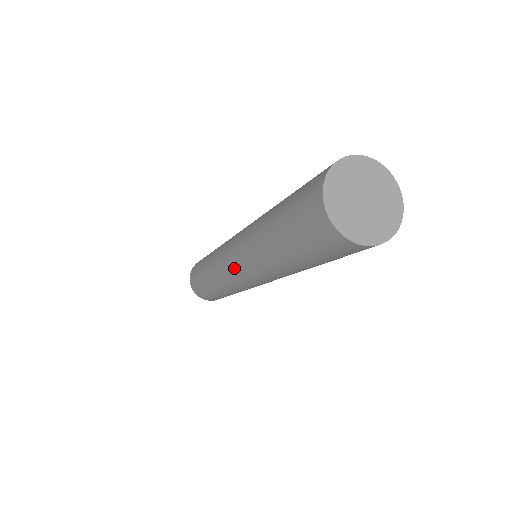
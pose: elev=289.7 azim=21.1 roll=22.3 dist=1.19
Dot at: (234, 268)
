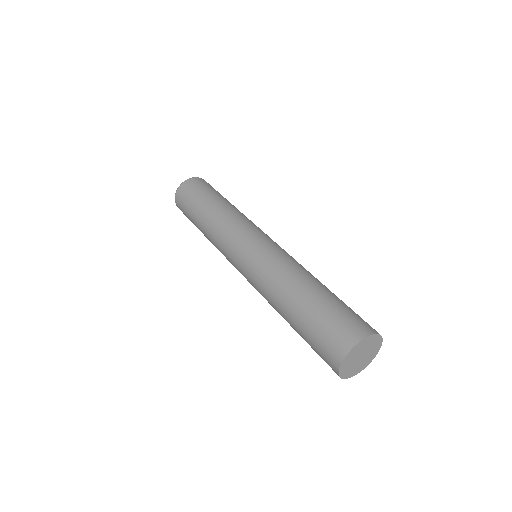
Dot at: (239, 268)
